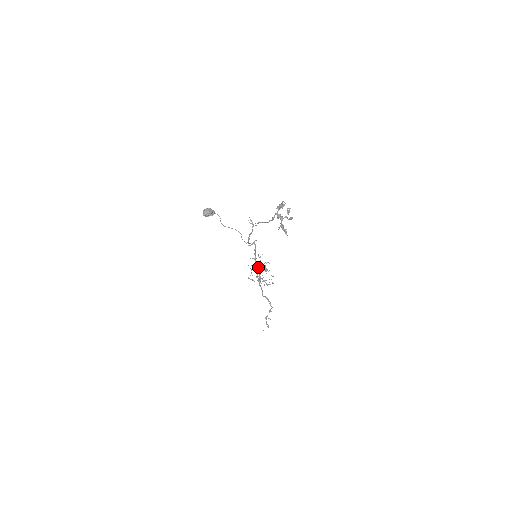
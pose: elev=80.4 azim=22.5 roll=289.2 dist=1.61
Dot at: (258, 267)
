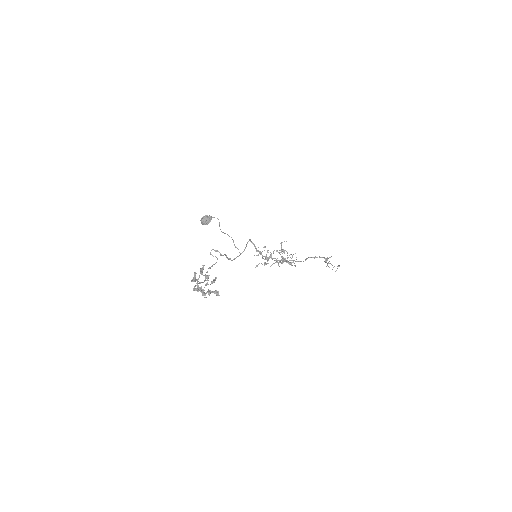
Dot at: occluded
